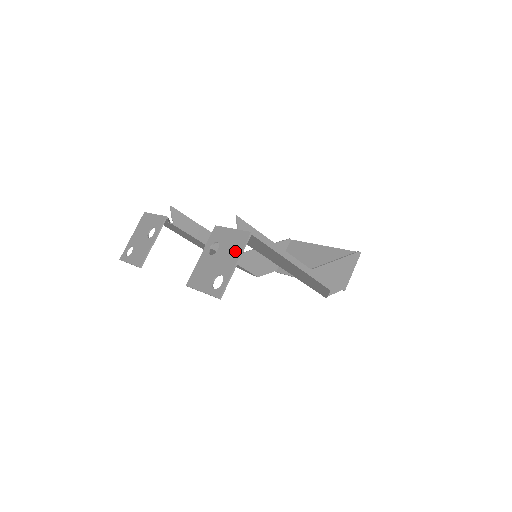
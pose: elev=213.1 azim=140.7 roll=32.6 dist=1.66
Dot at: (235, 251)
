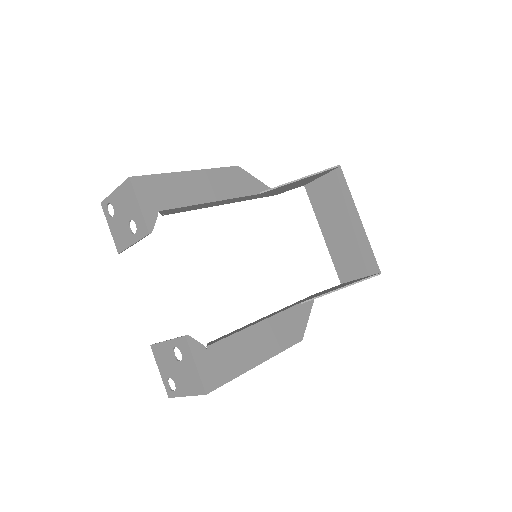
Dot at: (190, 387)
